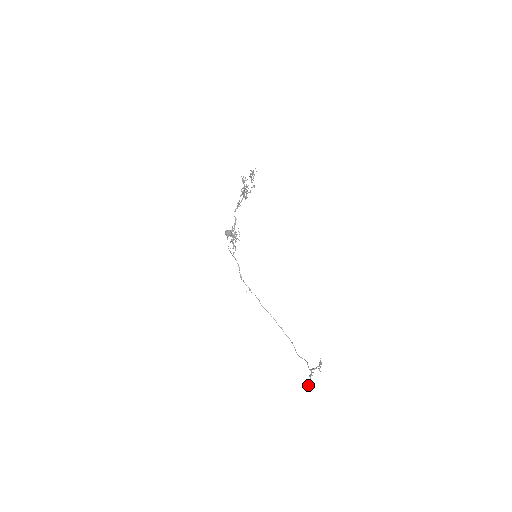
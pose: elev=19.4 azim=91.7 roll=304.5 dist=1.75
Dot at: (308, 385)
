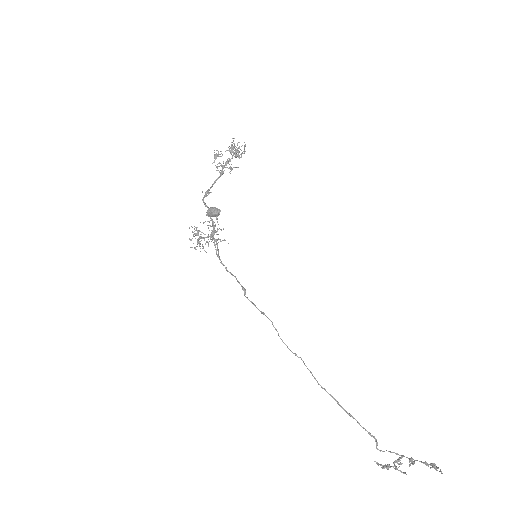
Dot at: (433, 463)
